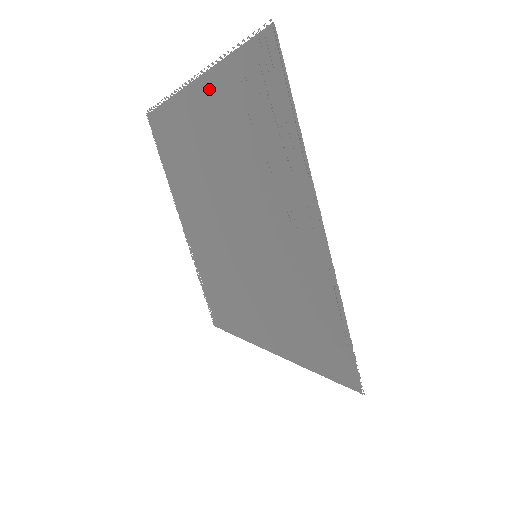
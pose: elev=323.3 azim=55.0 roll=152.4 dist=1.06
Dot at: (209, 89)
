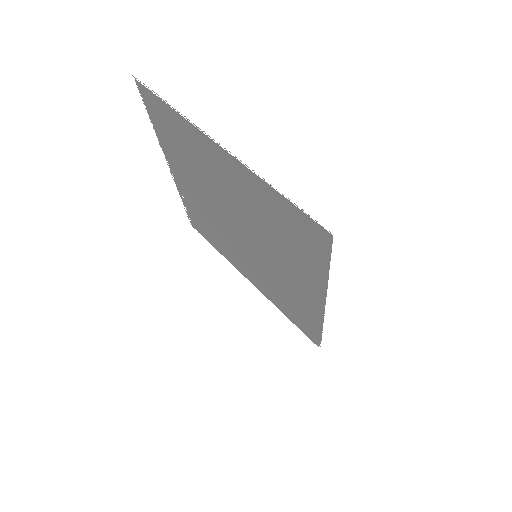
Dot at: (242, 174)
